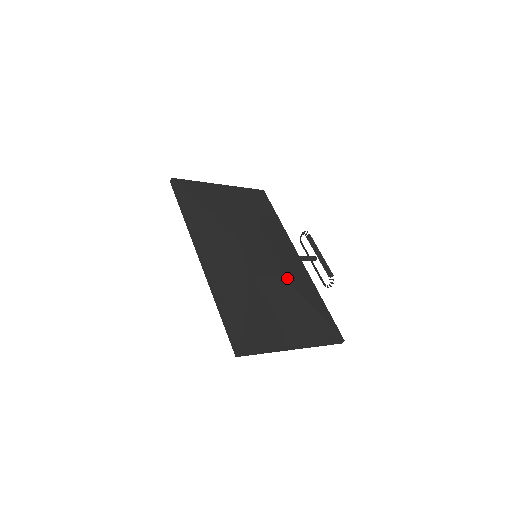
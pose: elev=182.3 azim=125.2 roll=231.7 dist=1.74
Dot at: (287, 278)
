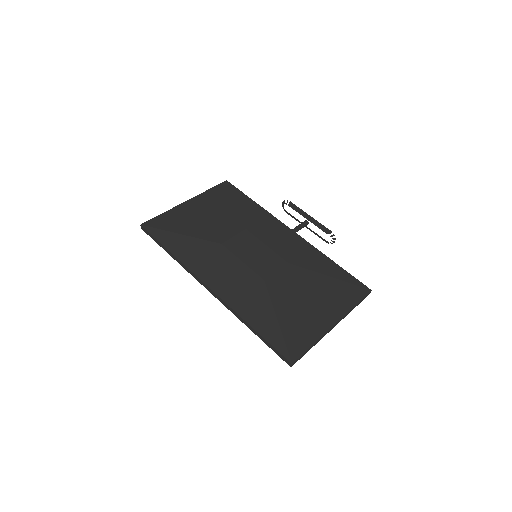
Dot at: (294, 262)
